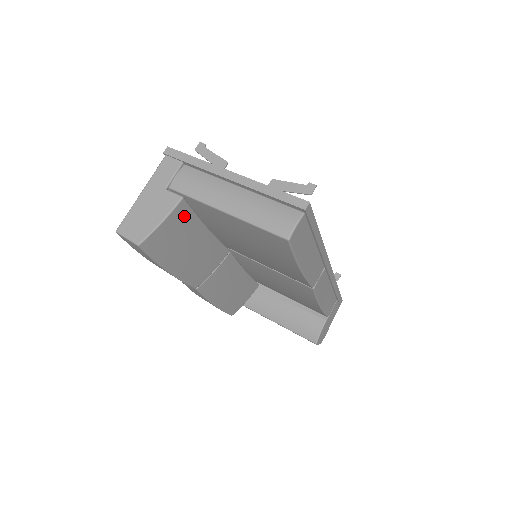
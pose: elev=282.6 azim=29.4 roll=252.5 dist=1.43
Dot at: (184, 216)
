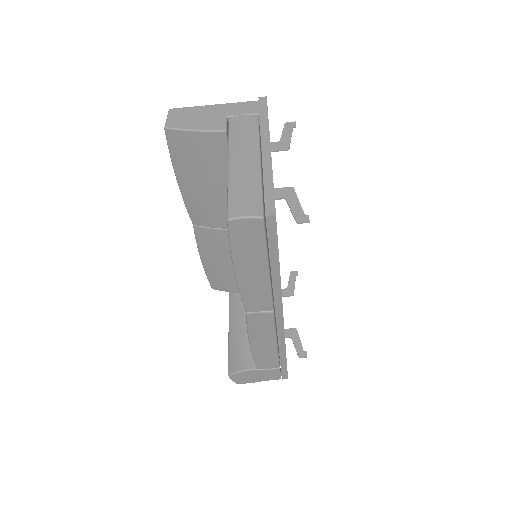
Dot at: (217, 148)
